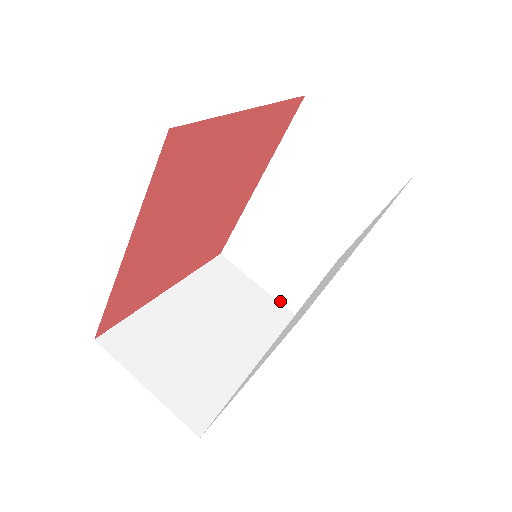
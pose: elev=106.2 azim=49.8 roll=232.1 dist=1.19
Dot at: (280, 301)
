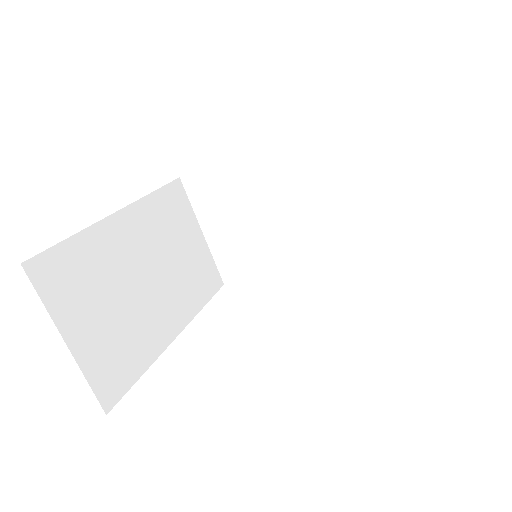
Dot at: (215, 258)
